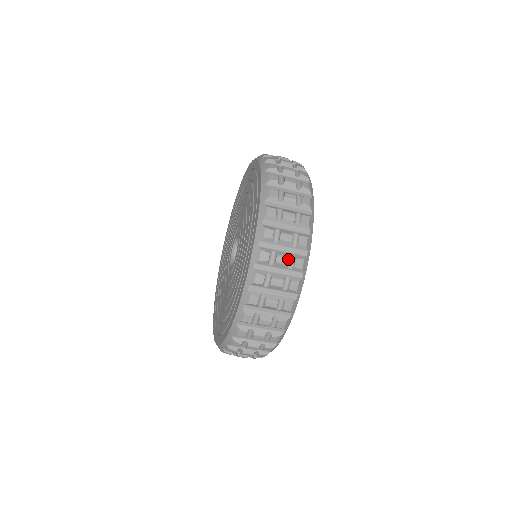
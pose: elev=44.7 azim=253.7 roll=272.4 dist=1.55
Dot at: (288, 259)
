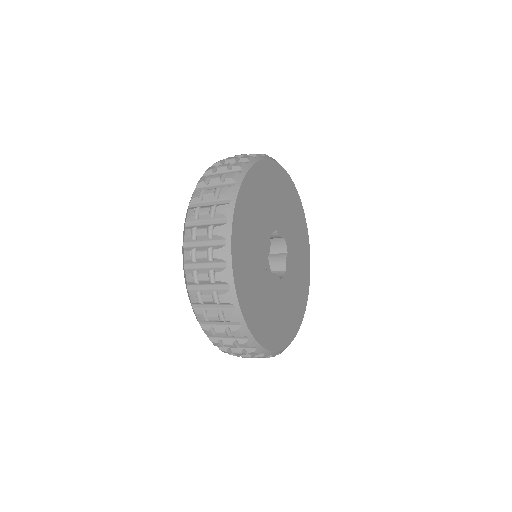
Dot at: occluded
